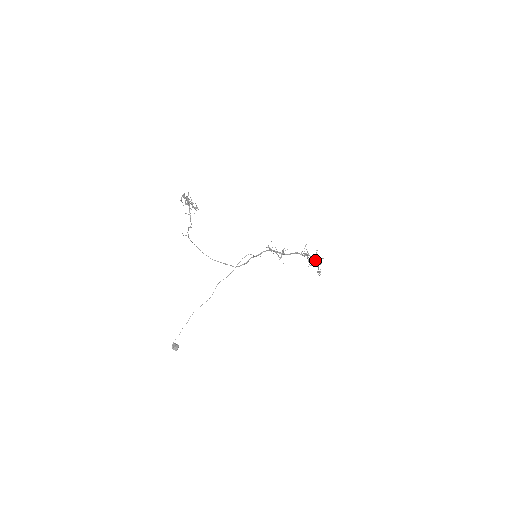
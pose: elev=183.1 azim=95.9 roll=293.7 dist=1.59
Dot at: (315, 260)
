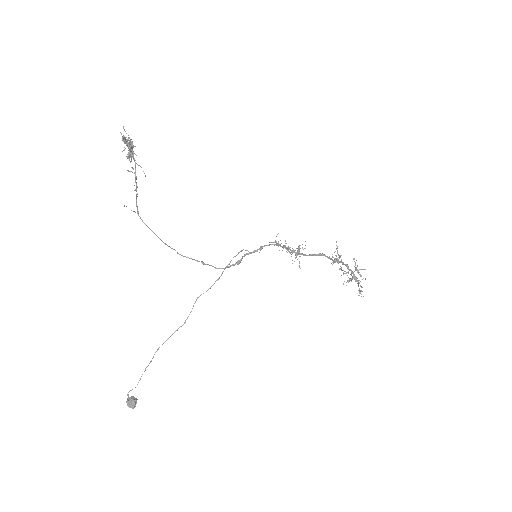
Dot at: (353, 272)
